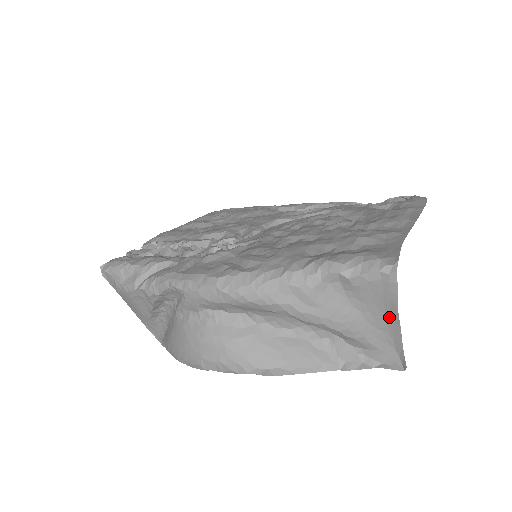
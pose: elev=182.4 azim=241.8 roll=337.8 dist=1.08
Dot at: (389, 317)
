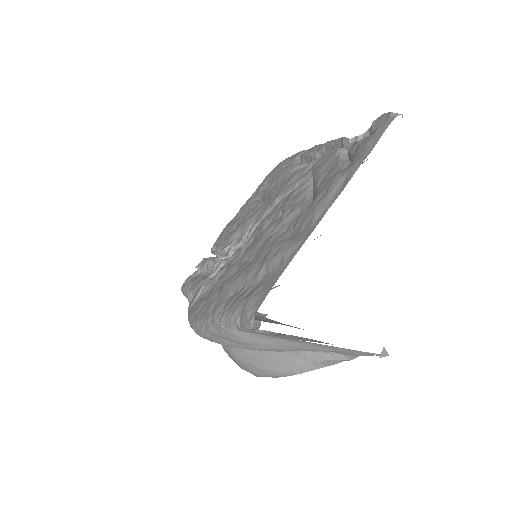
Dot at: (304, 341)
